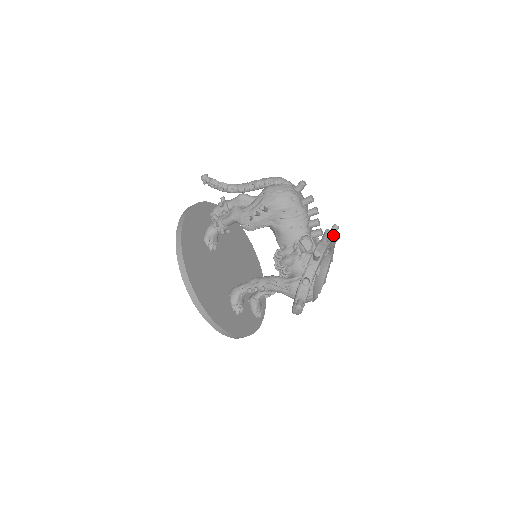
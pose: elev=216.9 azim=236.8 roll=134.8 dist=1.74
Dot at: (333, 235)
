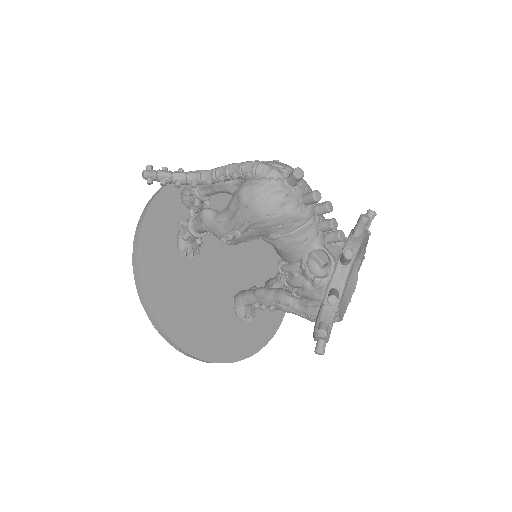
Dot at: (362, 232)
